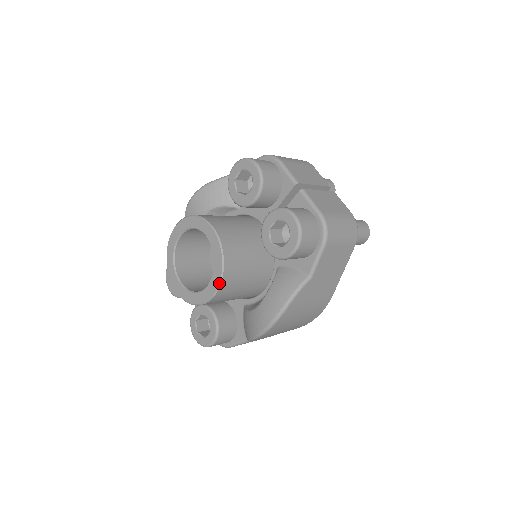
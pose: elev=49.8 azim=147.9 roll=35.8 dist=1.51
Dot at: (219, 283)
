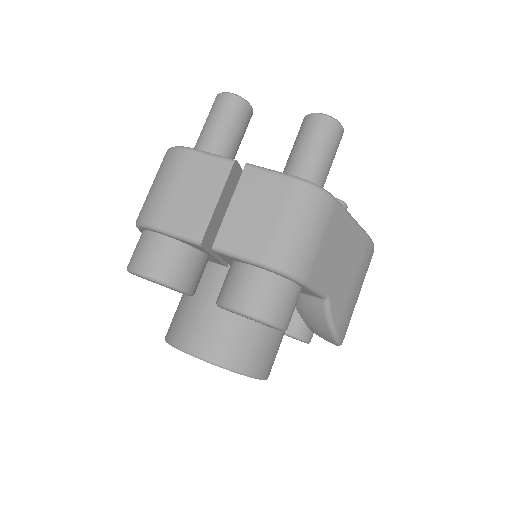
Dot at: occluded
